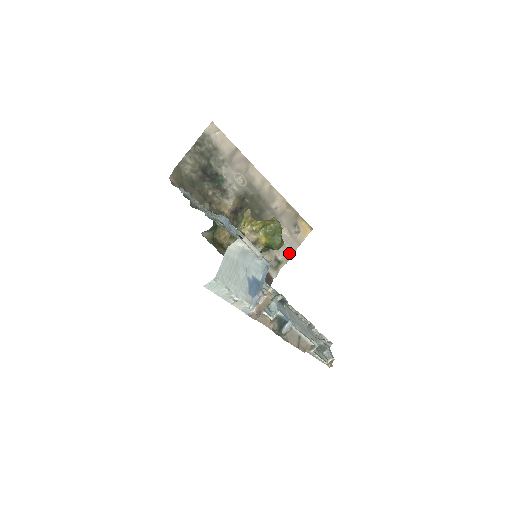
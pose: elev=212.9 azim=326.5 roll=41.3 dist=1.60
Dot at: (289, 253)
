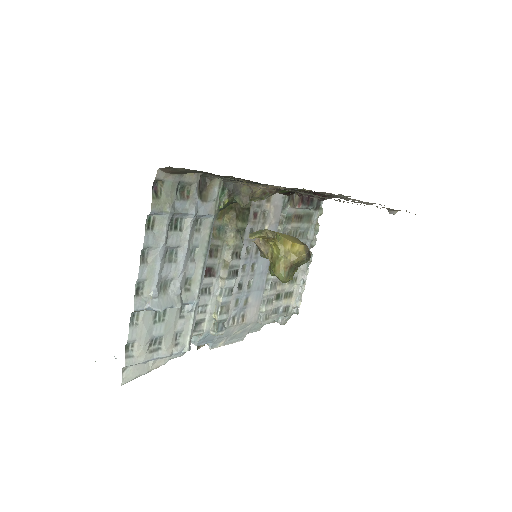
Dot at: (373, 203)
